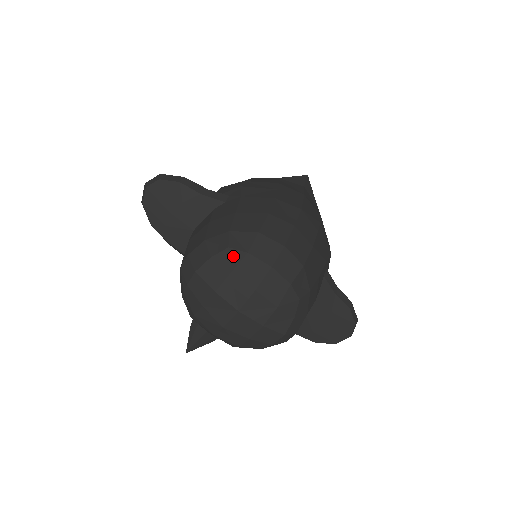
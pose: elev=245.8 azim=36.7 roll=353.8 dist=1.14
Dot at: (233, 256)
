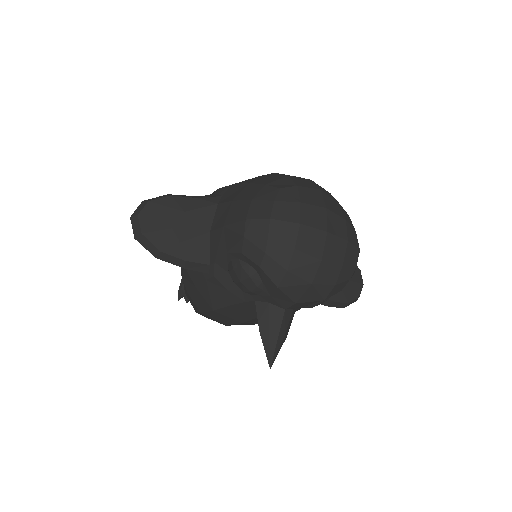
Dot at: (290, 192)
